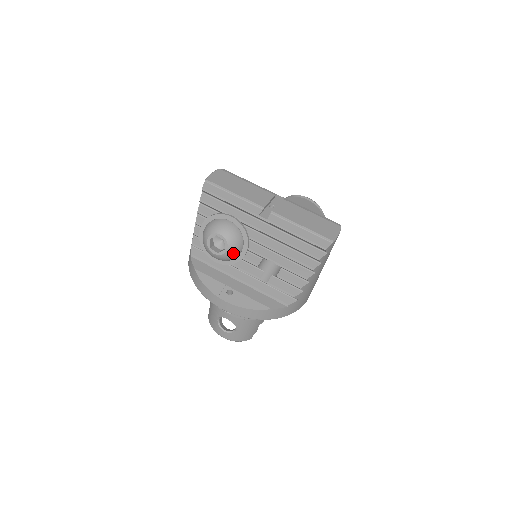
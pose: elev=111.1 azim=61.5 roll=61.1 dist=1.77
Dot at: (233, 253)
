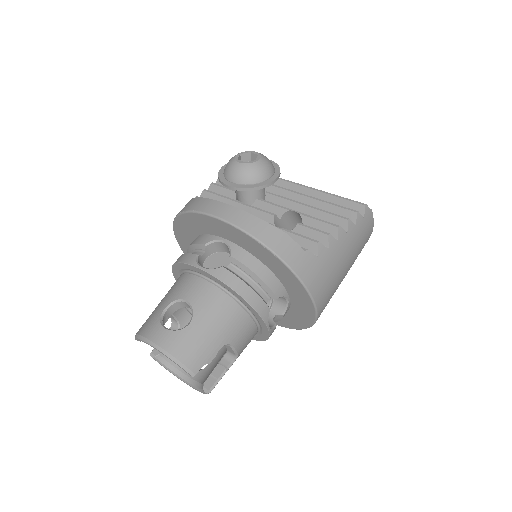
Dot at: (262, 169)
